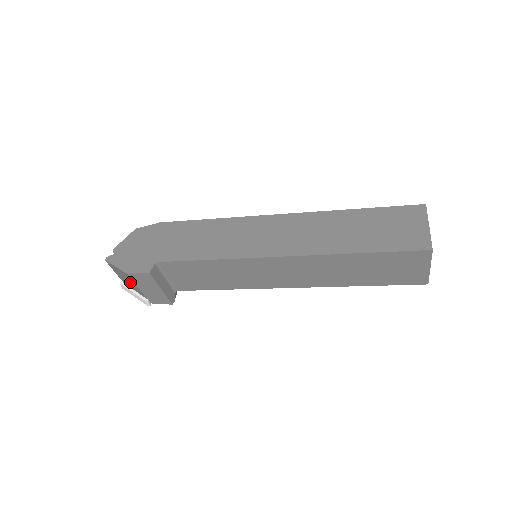
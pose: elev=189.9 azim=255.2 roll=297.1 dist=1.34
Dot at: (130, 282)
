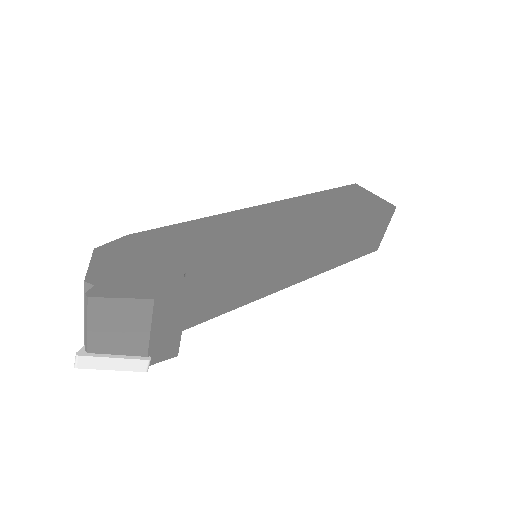
Dot at: (130, 329)
